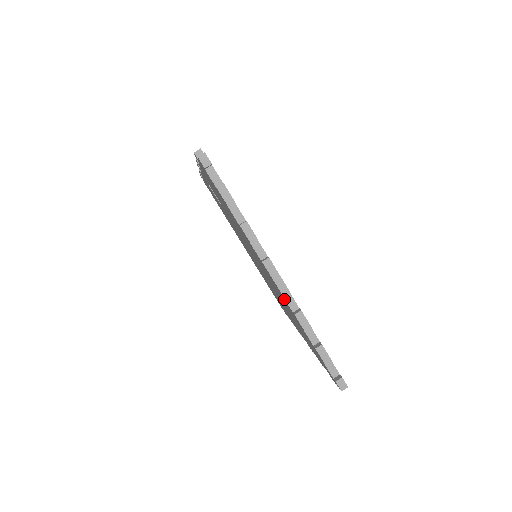
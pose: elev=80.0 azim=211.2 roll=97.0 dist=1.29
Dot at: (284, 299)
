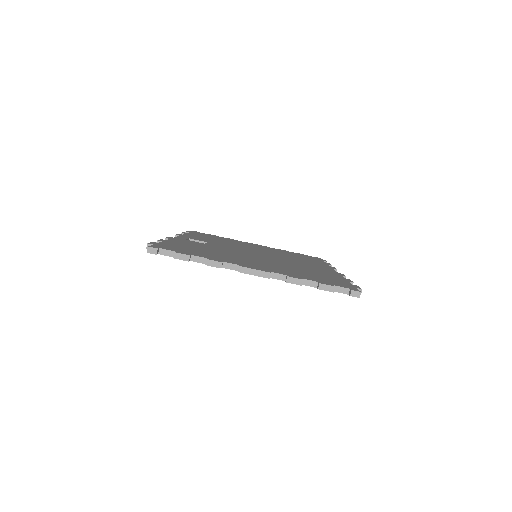
Dot at: (274, 278)
